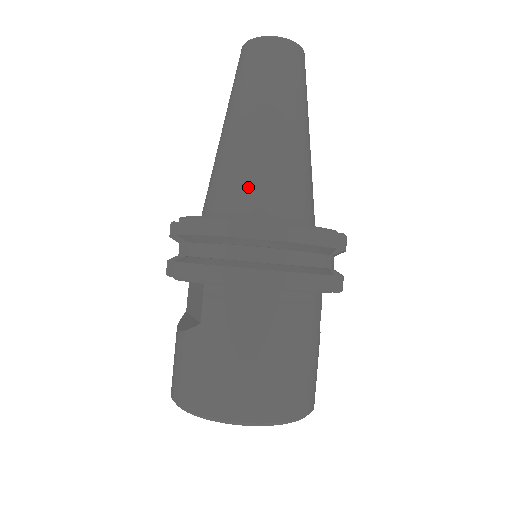
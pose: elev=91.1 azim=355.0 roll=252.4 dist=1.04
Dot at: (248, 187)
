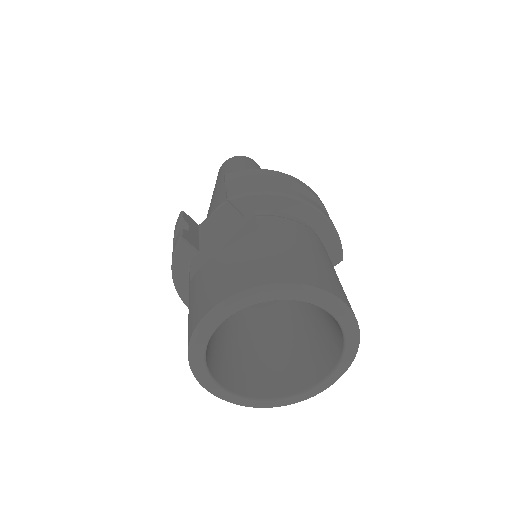
Dot at: occluded
